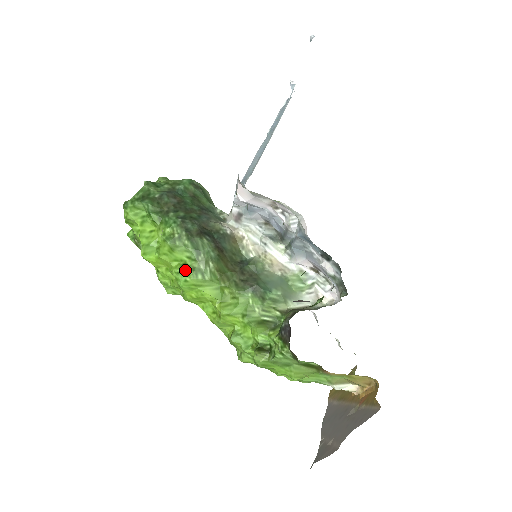
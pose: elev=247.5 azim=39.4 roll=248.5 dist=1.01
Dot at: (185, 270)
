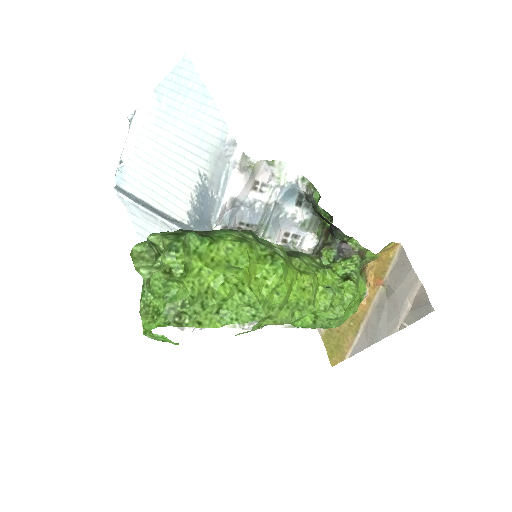
Dot at: (272, 258)
